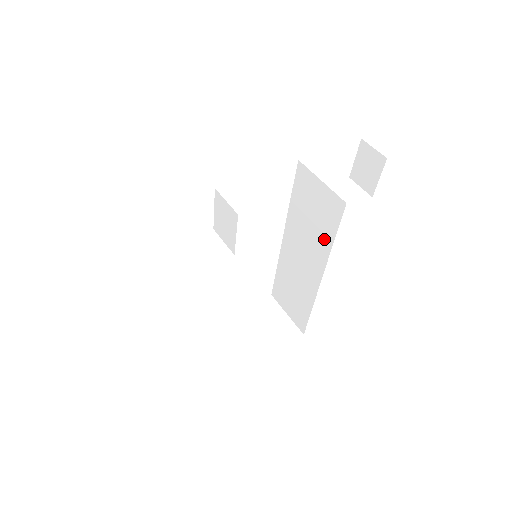
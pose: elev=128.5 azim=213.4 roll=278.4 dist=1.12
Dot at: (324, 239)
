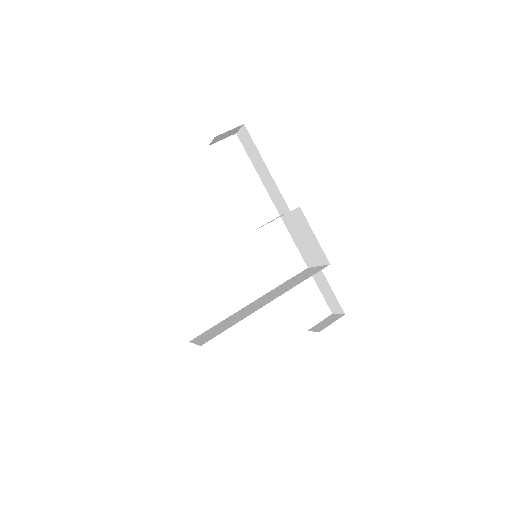
Dot at: (295, 284)
